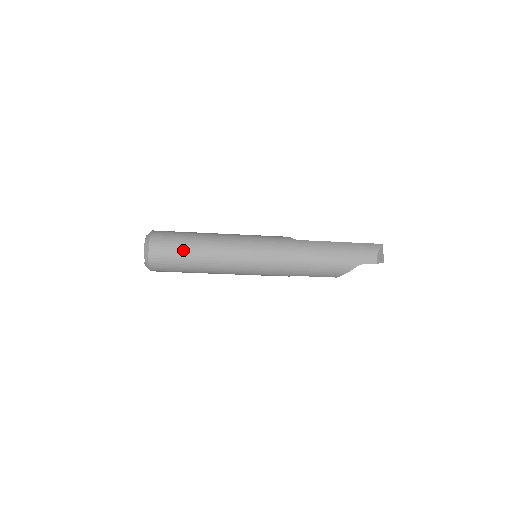
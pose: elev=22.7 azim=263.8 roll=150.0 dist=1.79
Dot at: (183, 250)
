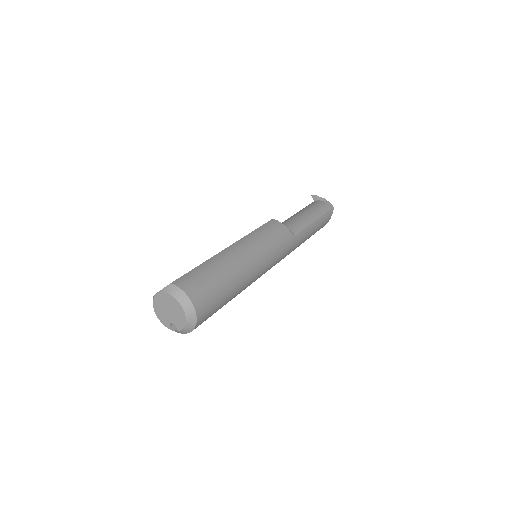
Dot at: occluded
